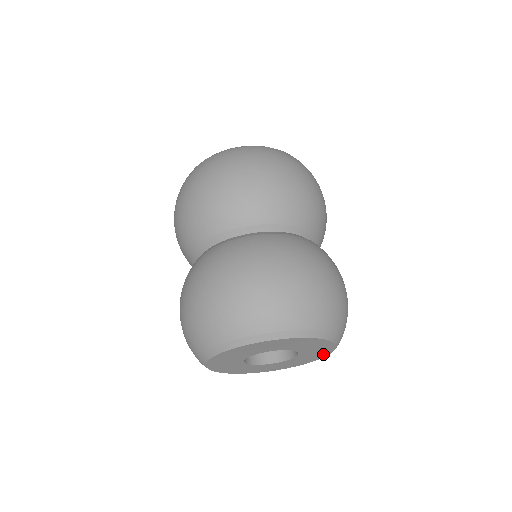
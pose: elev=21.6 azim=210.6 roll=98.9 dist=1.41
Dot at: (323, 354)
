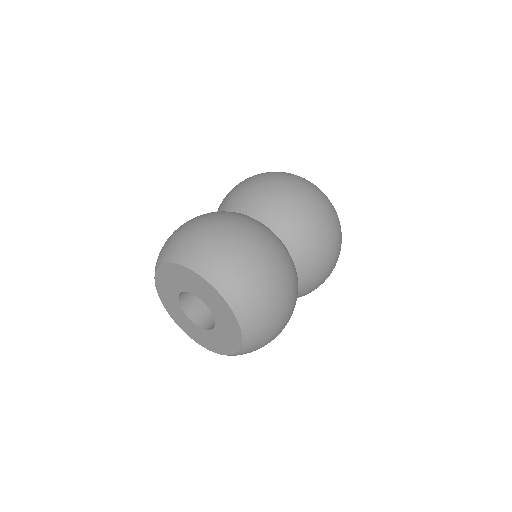
Dot at: (222, 350)
